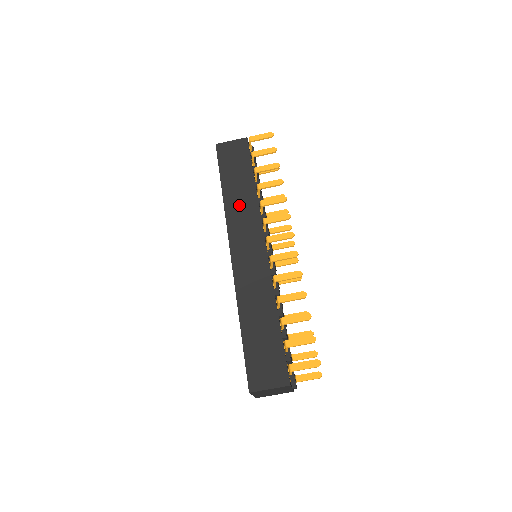
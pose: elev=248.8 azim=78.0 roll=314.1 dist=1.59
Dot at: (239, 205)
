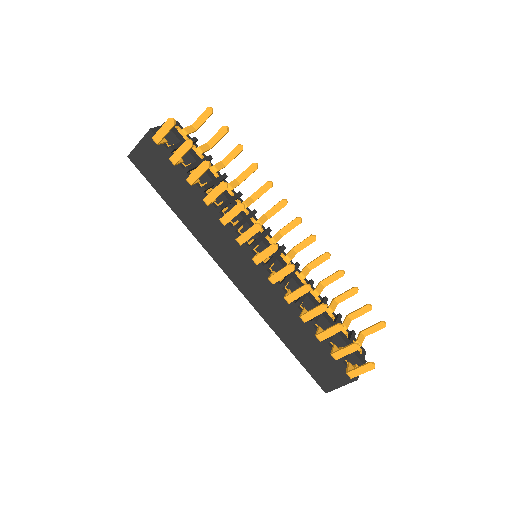
Dot at: (202, 224)
